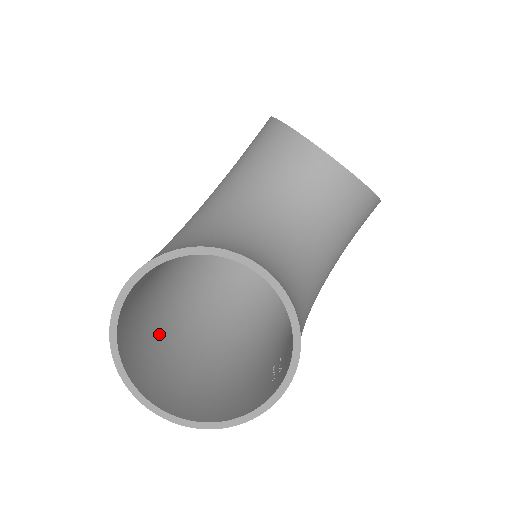
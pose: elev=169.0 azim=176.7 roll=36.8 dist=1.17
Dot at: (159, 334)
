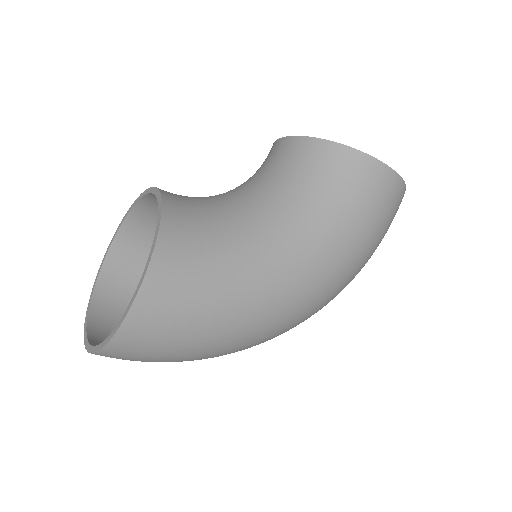
Dot at: occluded
